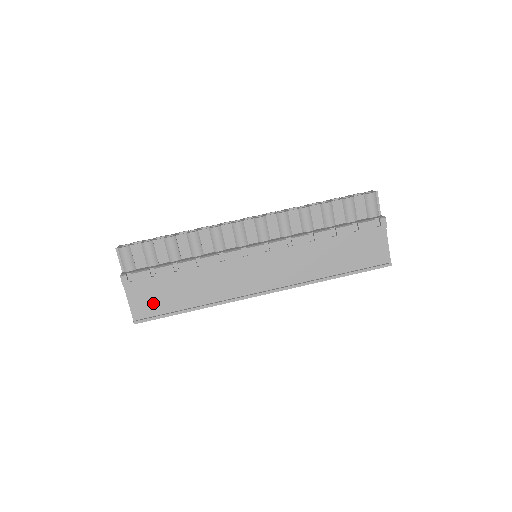
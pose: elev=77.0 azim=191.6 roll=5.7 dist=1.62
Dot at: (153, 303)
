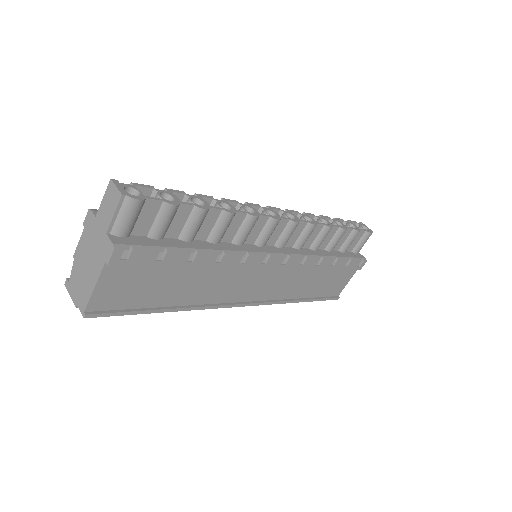
Dot at: (129, 293)
